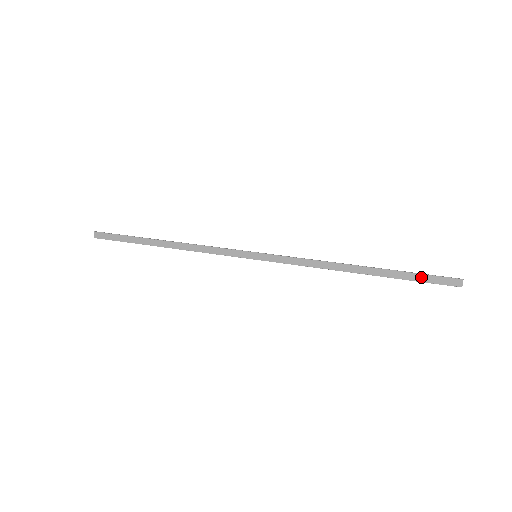
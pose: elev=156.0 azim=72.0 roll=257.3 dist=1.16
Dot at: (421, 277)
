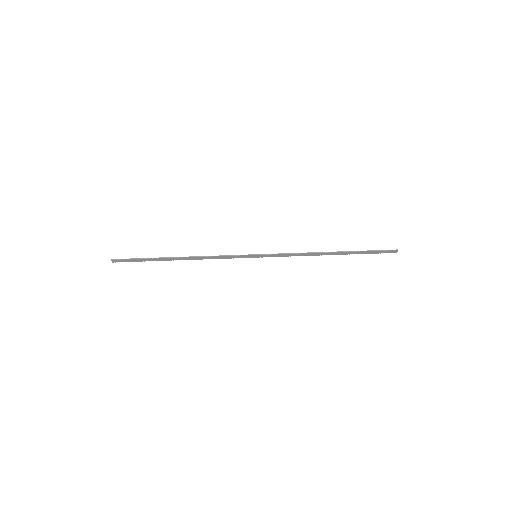
Dot at: (372, 252)
